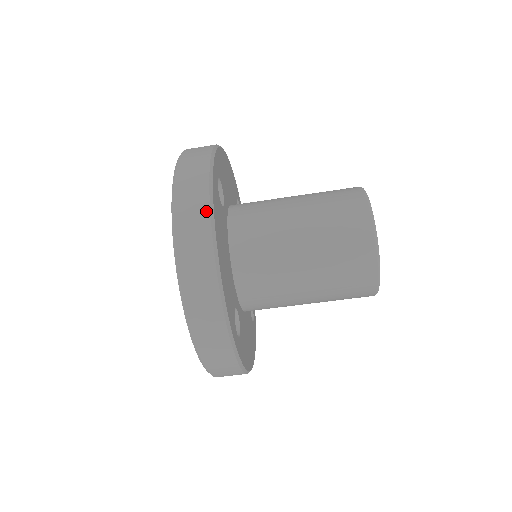
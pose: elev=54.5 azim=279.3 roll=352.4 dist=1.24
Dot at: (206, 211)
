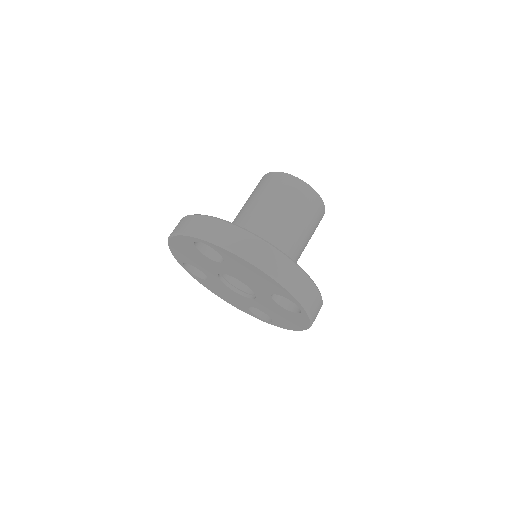
Dot at: (246, 233)
